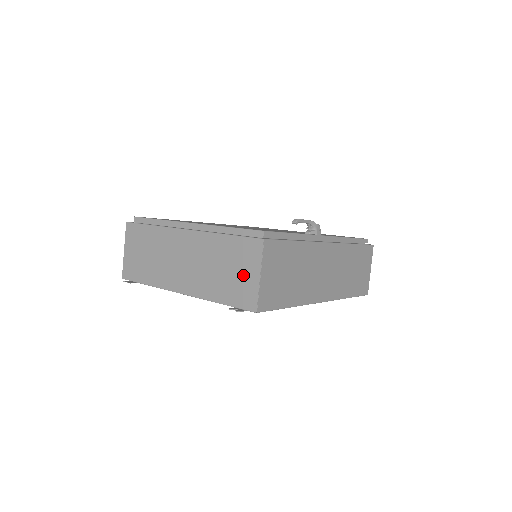
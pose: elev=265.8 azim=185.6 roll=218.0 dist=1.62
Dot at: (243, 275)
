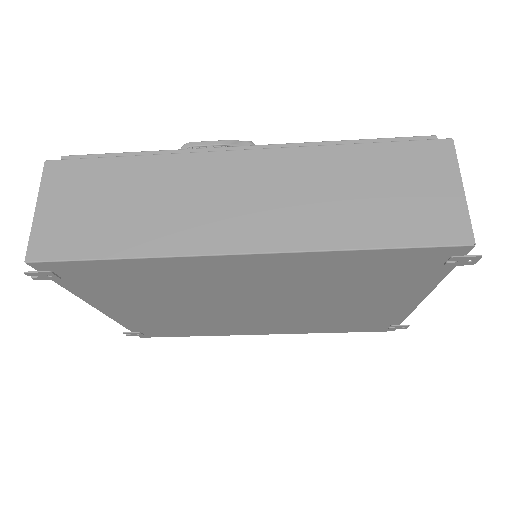
Dot at: occluded
